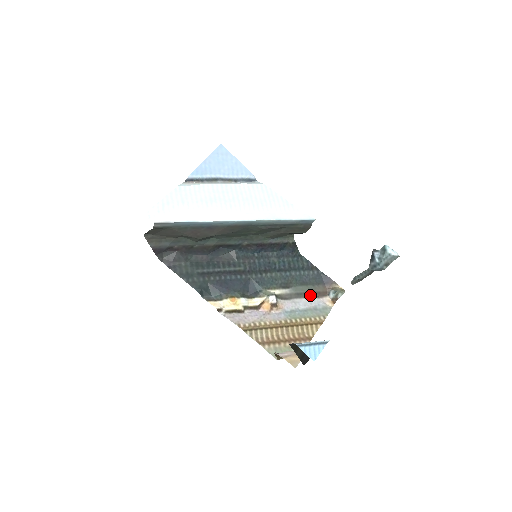
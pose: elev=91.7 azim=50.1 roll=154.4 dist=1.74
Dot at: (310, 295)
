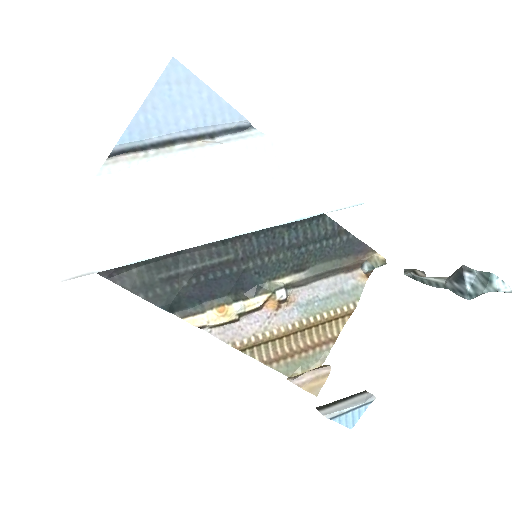
Dot at: (335, 272)
